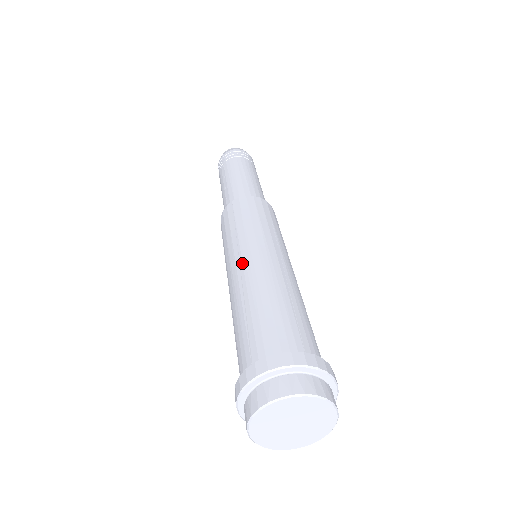
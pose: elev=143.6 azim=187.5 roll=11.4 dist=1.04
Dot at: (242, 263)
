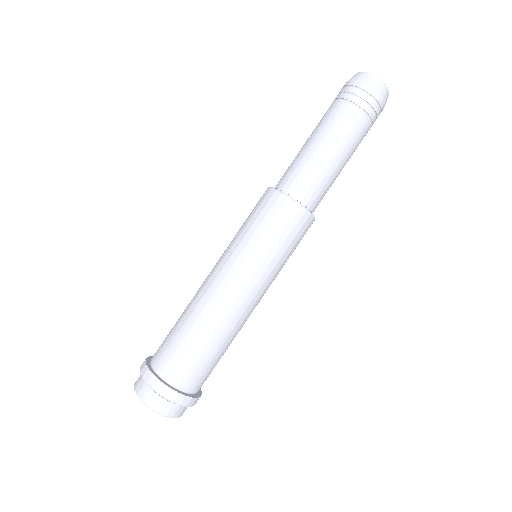
Dot at: (215, 279)
